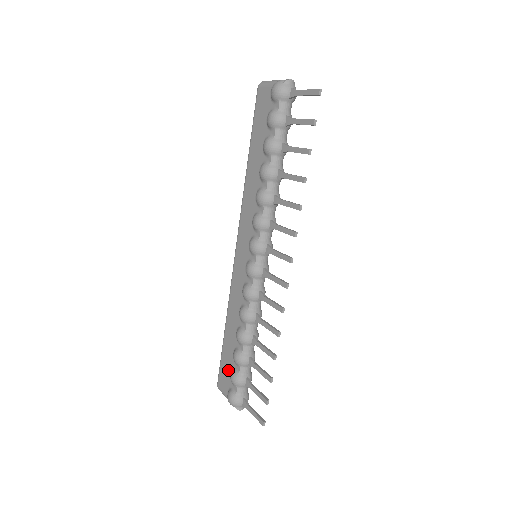
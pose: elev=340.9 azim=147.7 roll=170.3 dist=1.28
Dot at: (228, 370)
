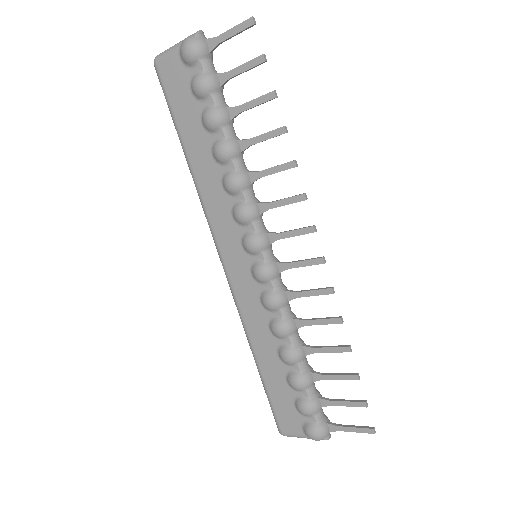
Dot at: (289, 405)
